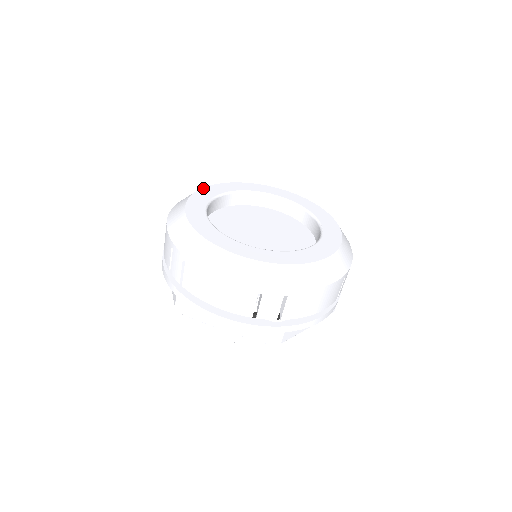
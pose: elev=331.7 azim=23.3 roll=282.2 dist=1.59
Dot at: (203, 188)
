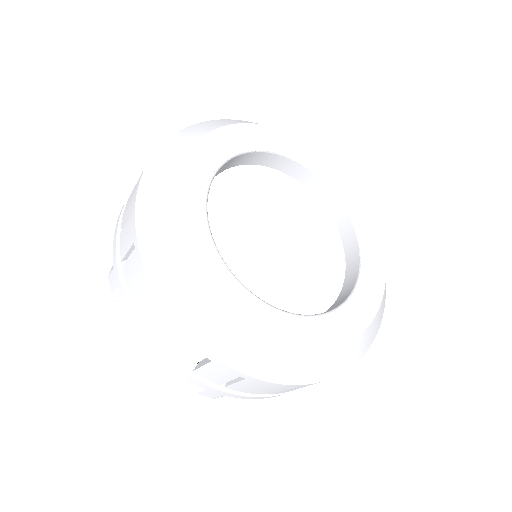
Dot at: (174, 194)
